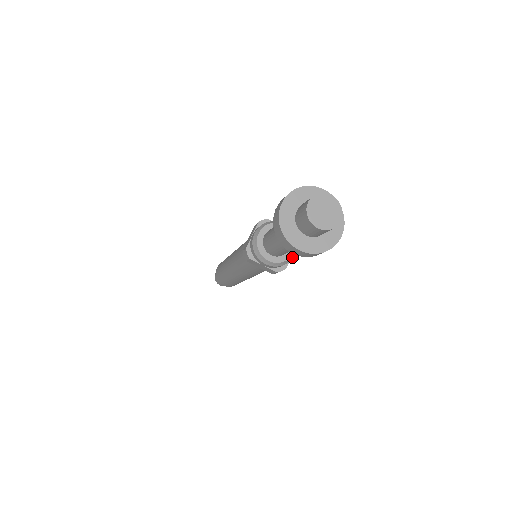
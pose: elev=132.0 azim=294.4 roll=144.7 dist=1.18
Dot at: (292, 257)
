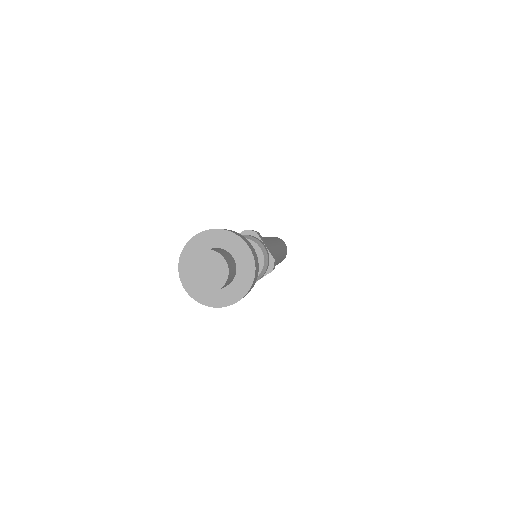
Dot at: (265, 251)
